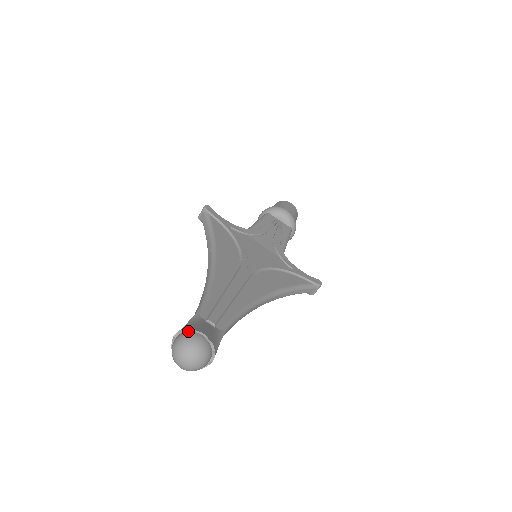
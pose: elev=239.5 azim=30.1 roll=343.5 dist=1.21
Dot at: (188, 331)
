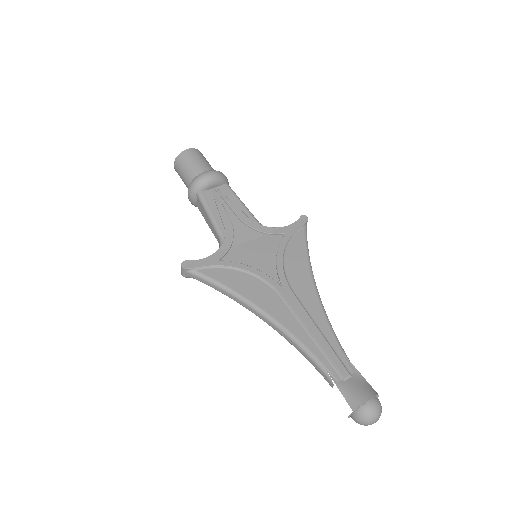
Dot at: (359, 408)
